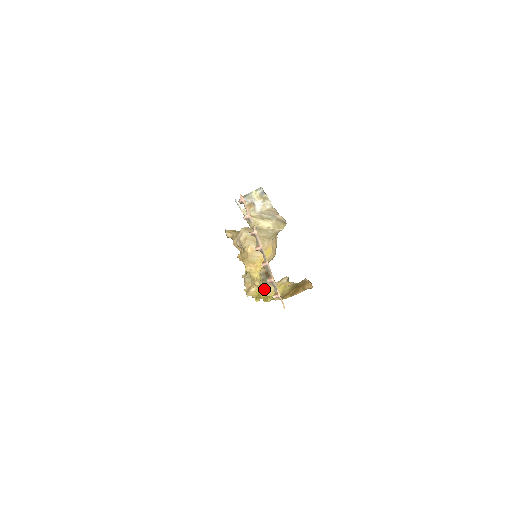
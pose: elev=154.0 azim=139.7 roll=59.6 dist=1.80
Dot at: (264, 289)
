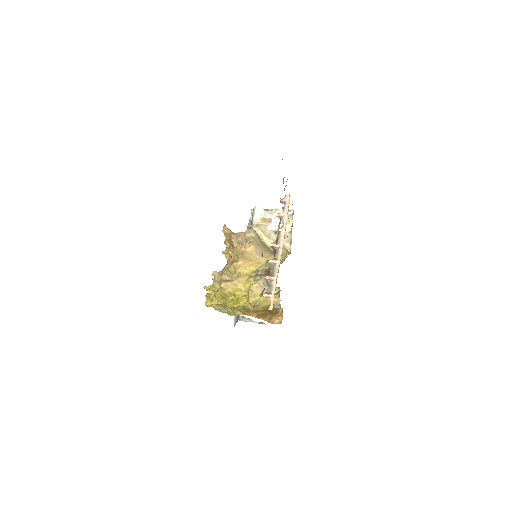
Dot at: (245, 288)
